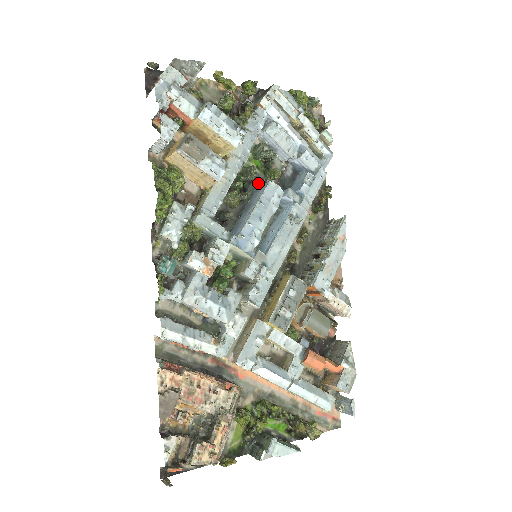
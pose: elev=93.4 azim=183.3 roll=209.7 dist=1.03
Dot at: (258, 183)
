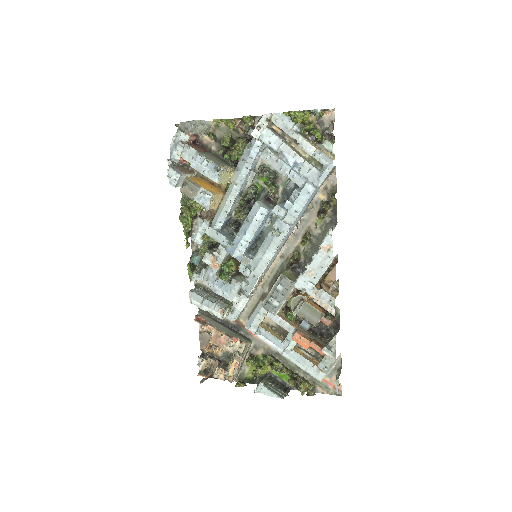
Dot at: (265, 196)
